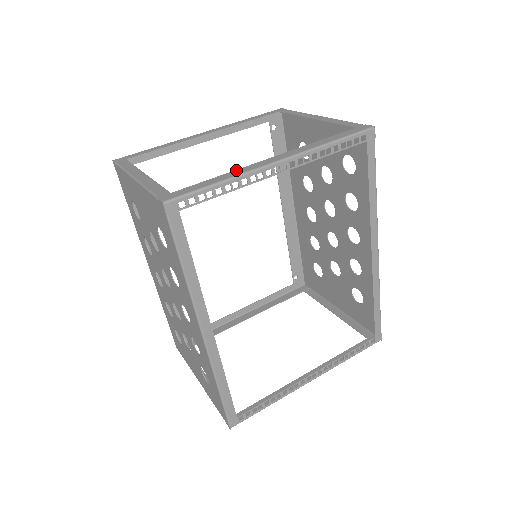
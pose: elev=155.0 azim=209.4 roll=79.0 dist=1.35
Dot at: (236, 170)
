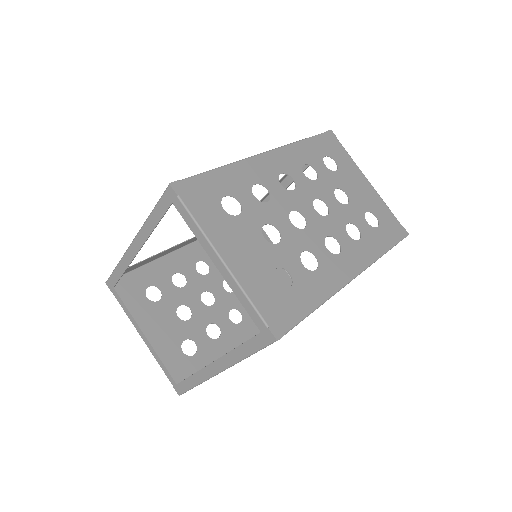
Dot at: (198, 373)
